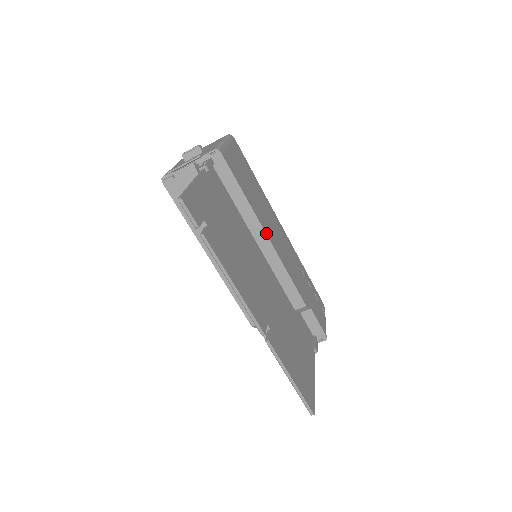
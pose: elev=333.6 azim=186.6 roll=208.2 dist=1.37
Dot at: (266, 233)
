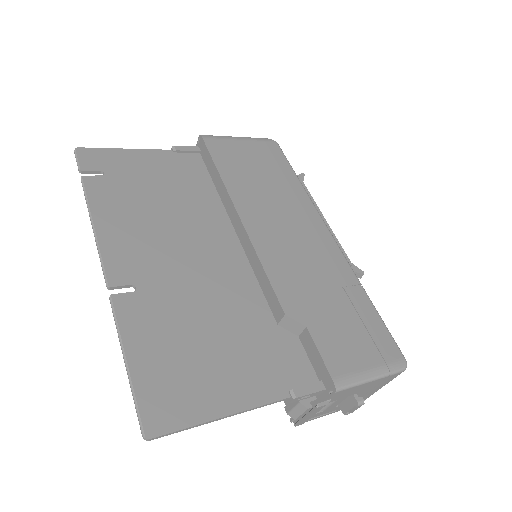
Dot at: (239, 212)
